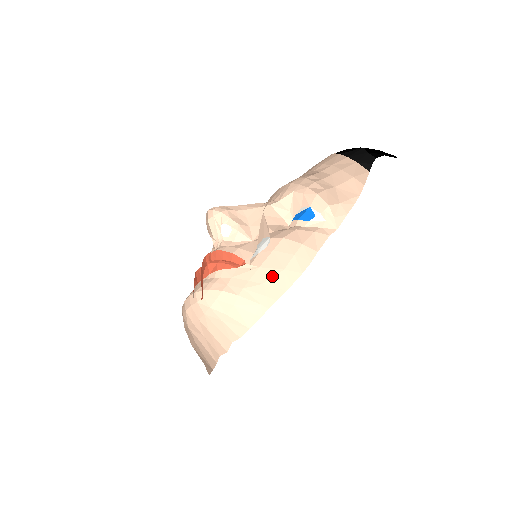
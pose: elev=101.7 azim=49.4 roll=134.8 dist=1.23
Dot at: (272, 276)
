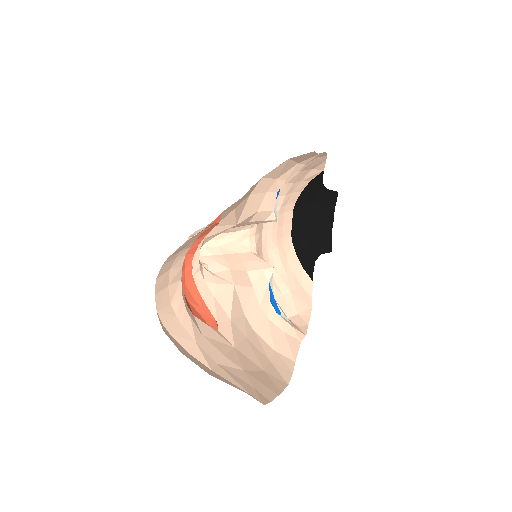
Dot at: (252, 369)
